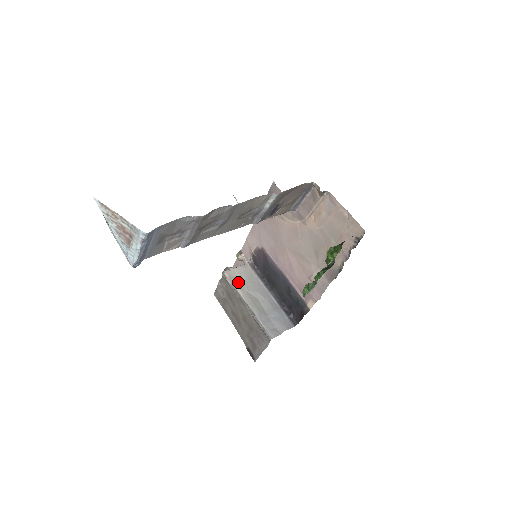
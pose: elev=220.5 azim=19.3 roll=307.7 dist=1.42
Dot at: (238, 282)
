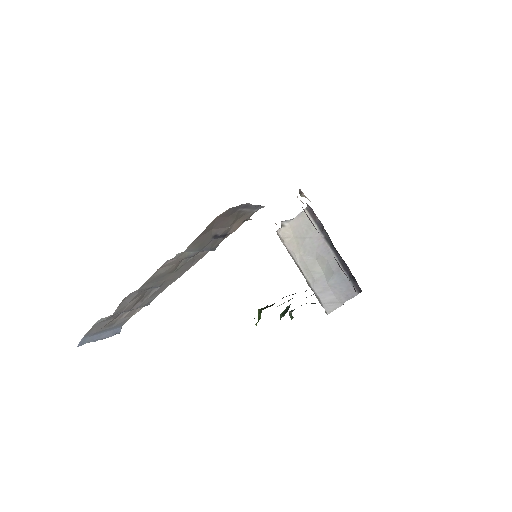
Dot at: (293, 241)
